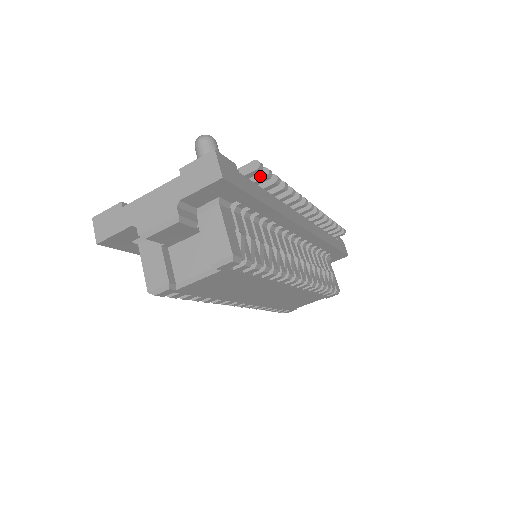
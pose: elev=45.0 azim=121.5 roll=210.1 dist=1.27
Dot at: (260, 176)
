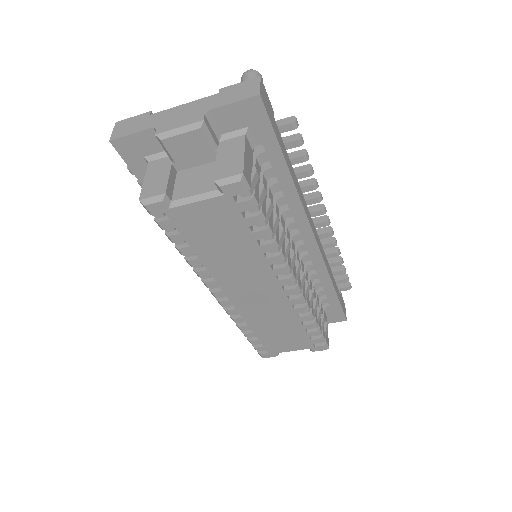
Dot at: (292, 139)
